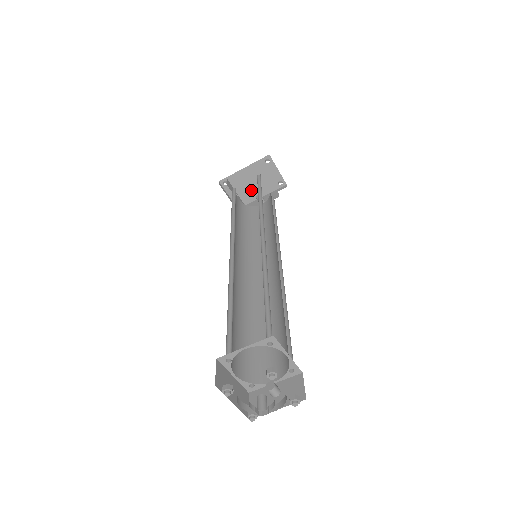
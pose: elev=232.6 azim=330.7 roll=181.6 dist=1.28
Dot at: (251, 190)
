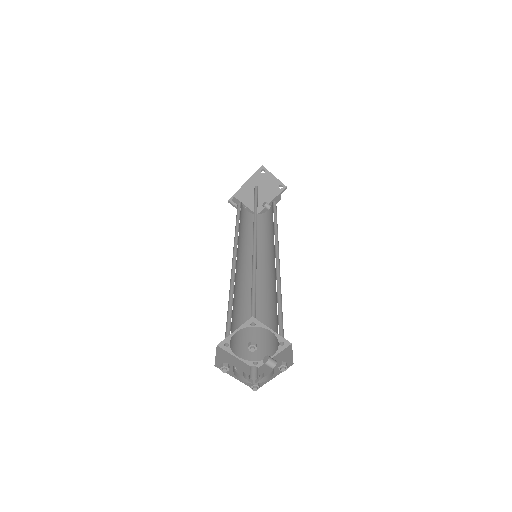
Dot at: (258, 200)
